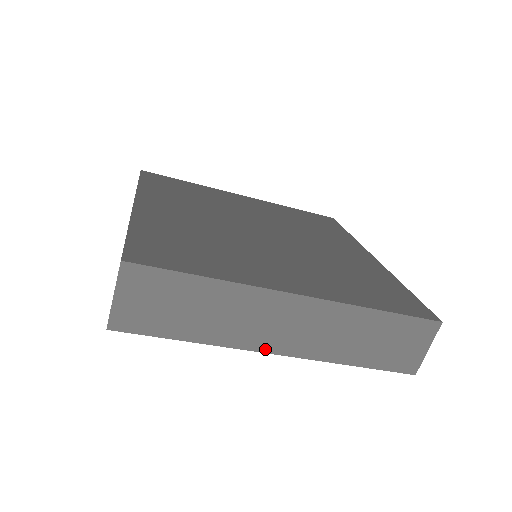
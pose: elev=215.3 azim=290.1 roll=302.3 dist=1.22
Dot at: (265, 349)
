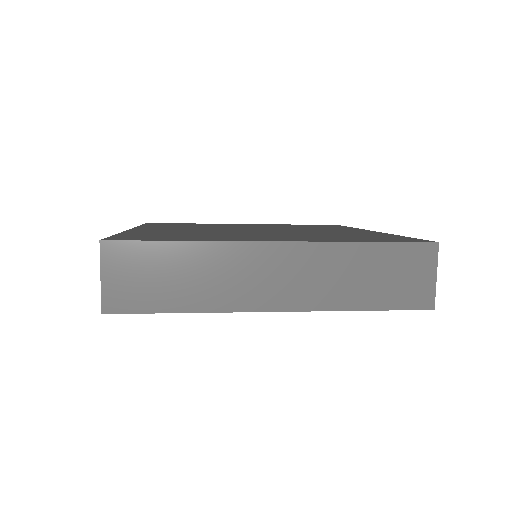
Dot at: (261, 307)
